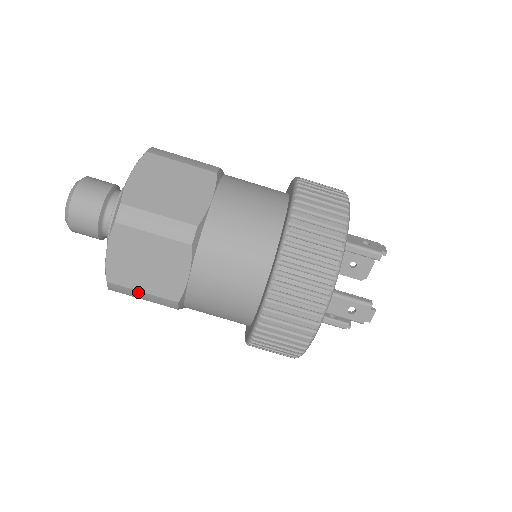
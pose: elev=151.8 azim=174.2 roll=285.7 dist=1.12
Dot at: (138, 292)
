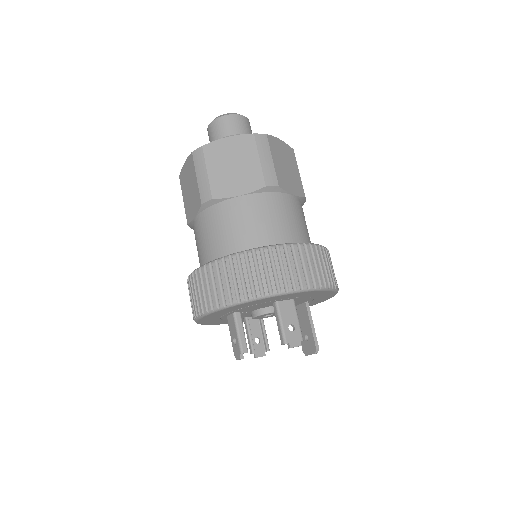
Dot at: (183, 198)
